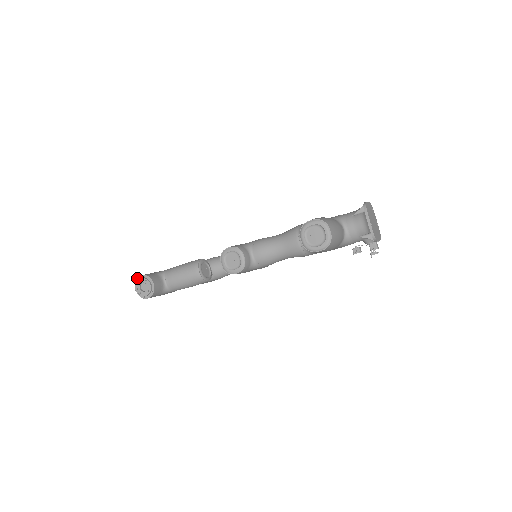
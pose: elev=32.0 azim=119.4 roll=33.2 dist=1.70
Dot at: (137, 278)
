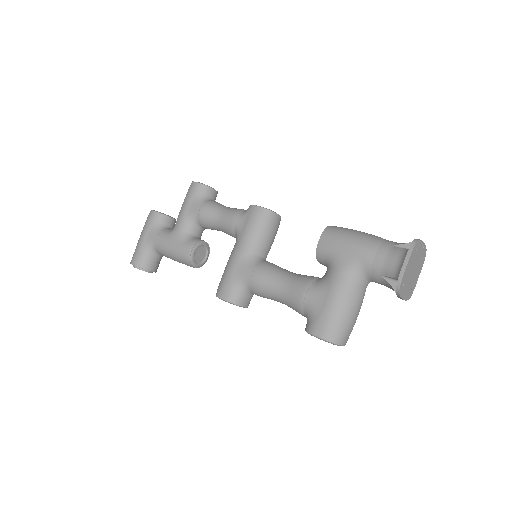
Dot at: occluded
